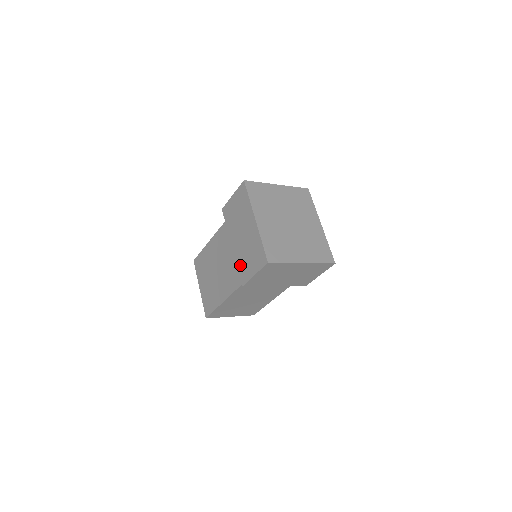
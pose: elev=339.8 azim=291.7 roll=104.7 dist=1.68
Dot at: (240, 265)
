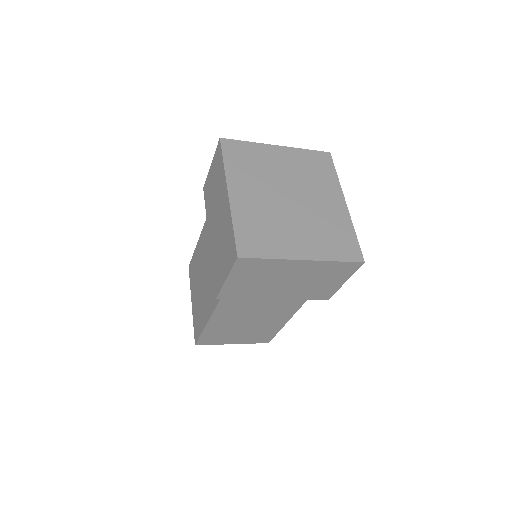
Dot at: (214, 266)
